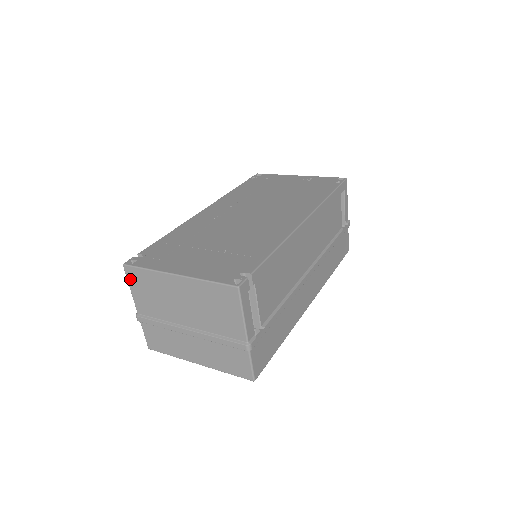
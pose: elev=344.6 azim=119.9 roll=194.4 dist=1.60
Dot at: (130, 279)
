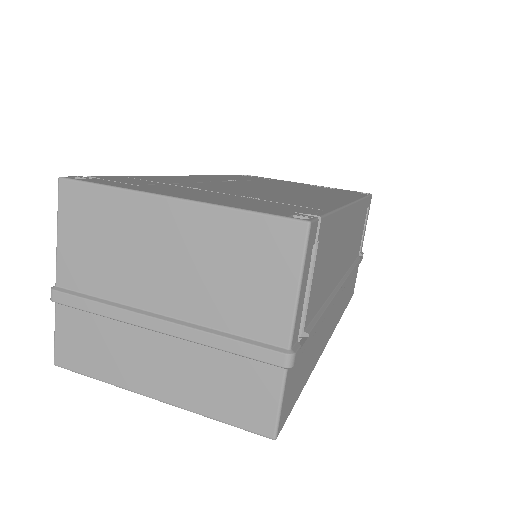
Dot at: (64, 209)
